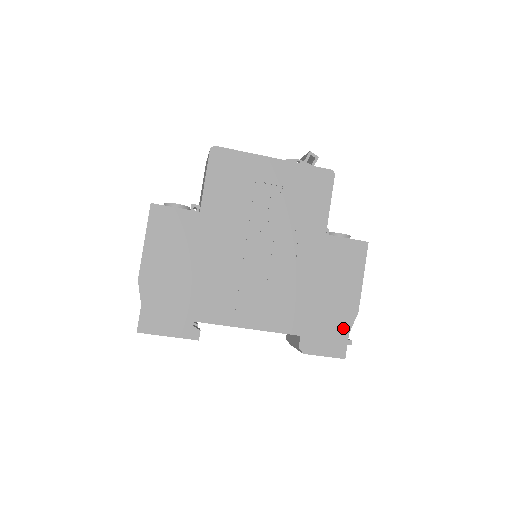
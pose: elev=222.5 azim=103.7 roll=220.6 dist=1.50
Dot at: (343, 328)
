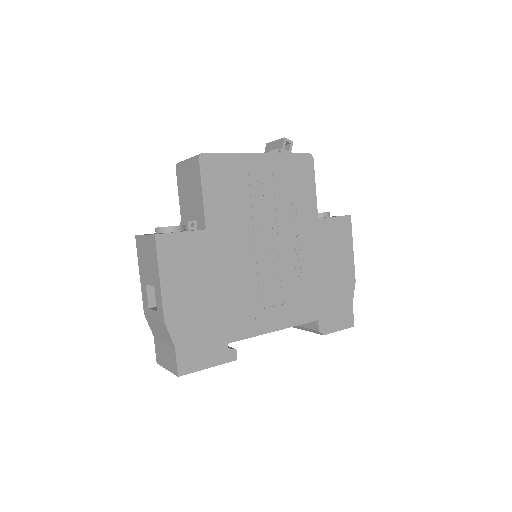
Dot at: (347, 300)
